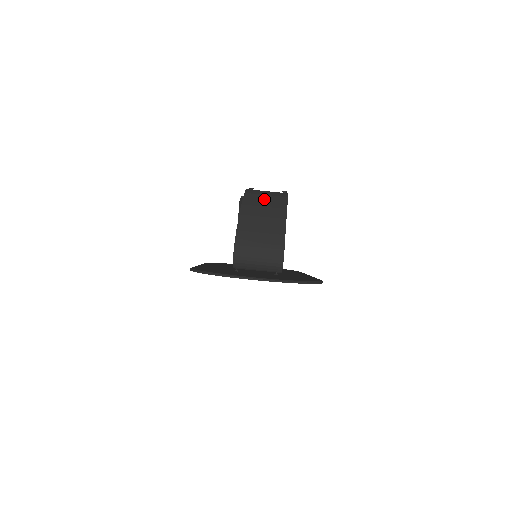
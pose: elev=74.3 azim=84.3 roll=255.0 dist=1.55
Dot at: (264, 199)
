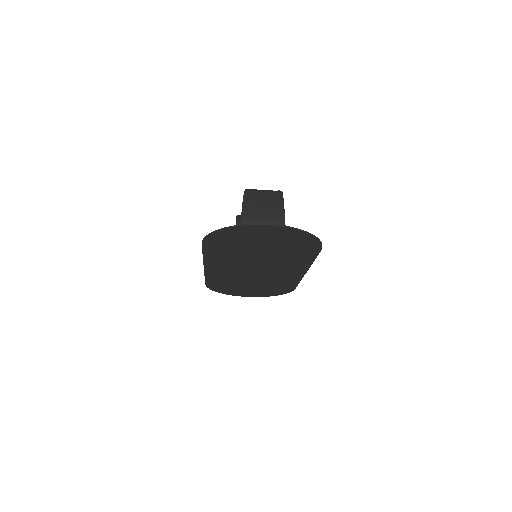
Dot at: (262, 192)
